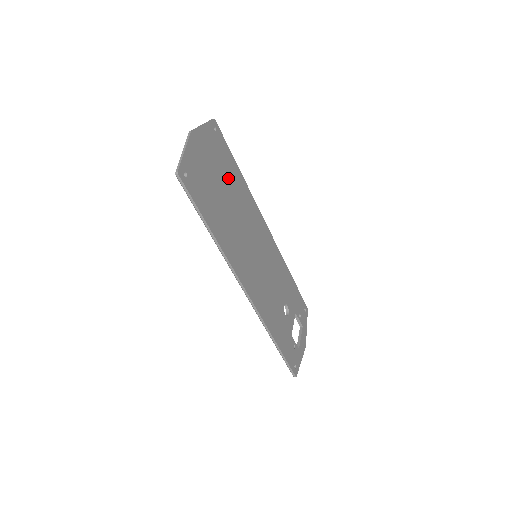
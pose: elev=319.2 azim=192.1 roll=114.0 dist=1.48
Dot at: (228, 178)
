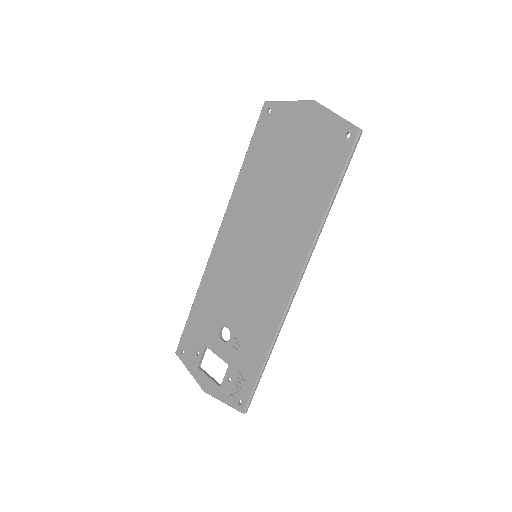
Dot at: (272, 163)
